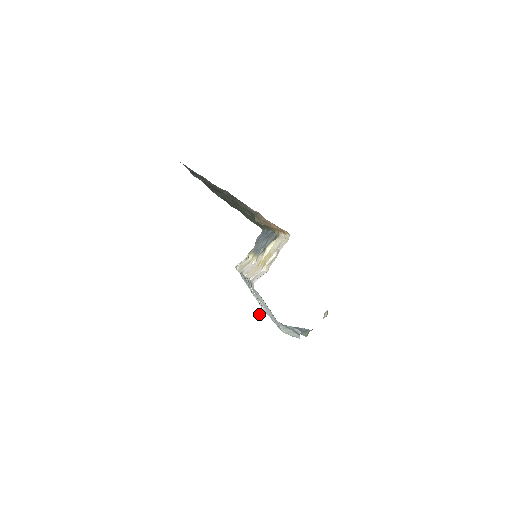
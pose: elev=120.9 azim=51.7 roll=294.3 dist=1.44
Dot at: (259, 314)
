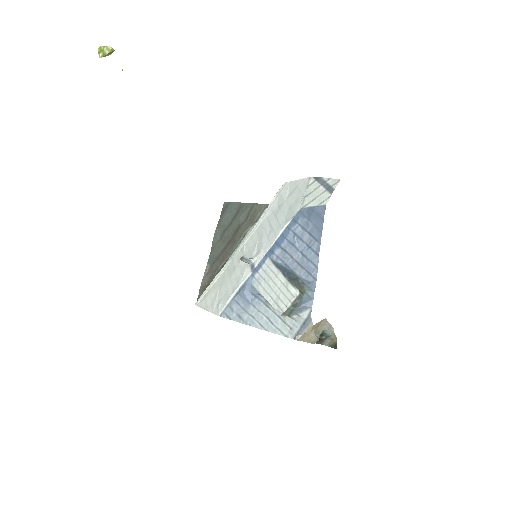
Dot at: (243, 256)
